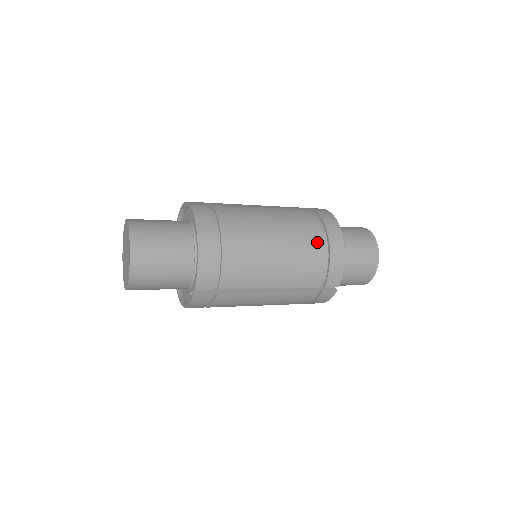
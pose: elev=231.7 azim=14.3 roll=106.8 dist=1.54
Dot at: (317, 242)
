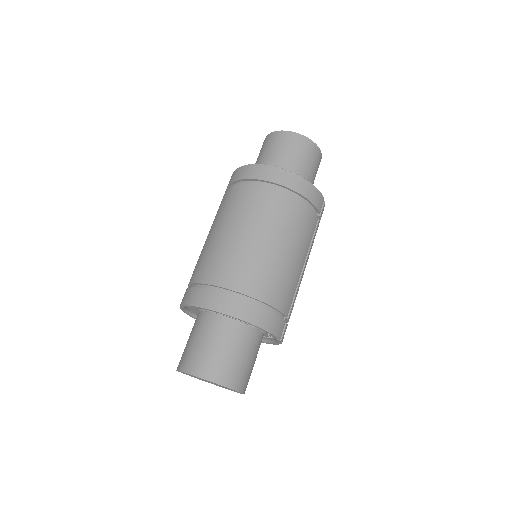
Dot at: (287, 202)
